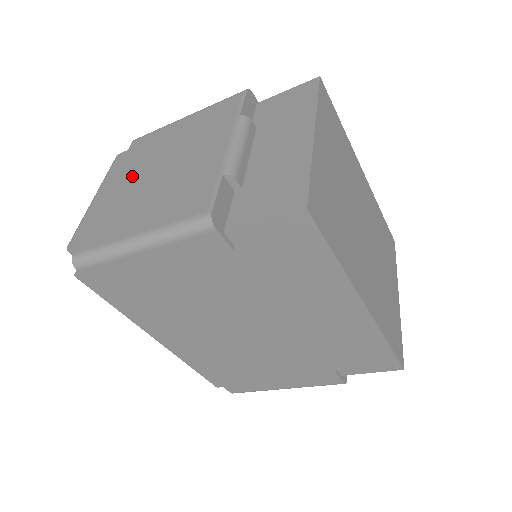
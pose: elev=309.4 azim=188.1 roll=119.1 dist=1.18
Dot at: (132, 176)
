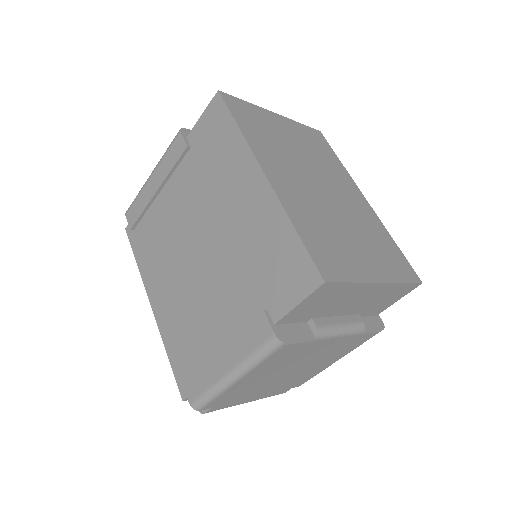
Dot at: occluded
